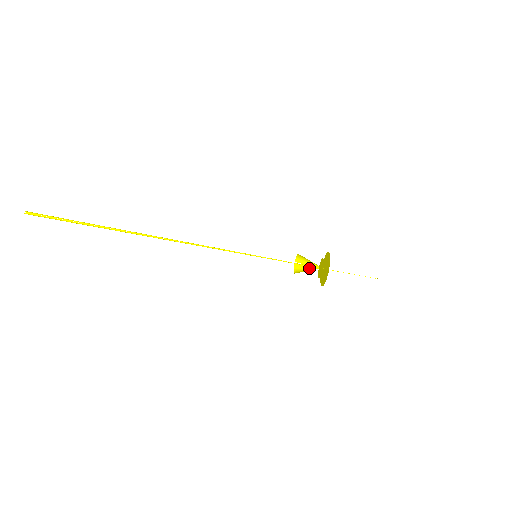
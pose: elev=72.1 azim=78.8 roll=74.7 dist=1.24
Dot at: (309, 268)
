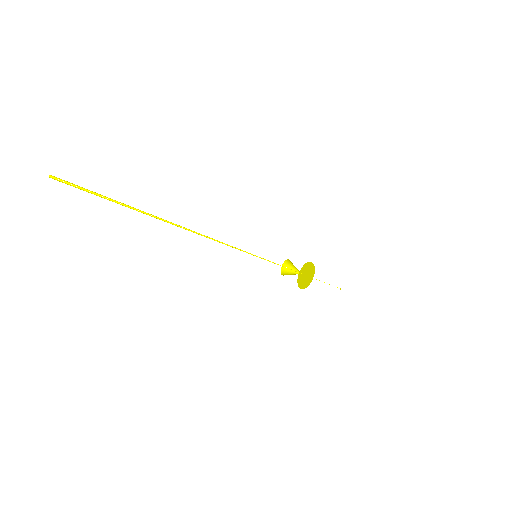
Dot at: (292, 272)
